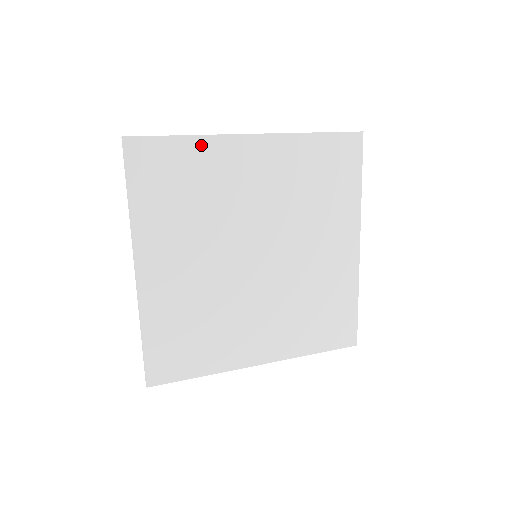
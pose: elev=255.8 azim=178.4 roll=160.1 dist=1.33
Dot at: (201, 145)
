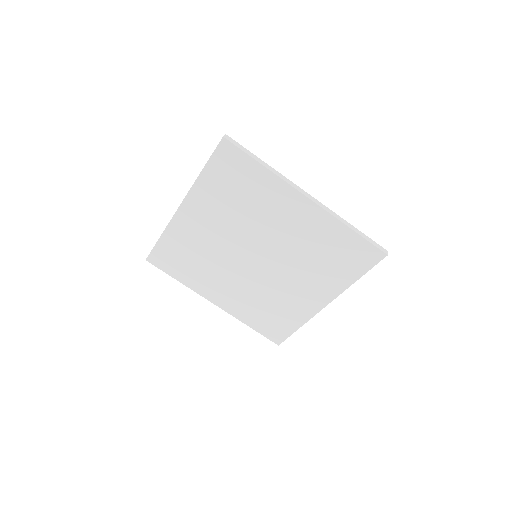
Dot at: (169, 235)
